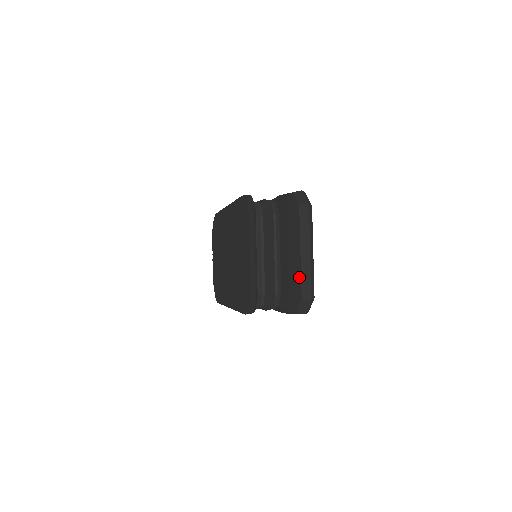
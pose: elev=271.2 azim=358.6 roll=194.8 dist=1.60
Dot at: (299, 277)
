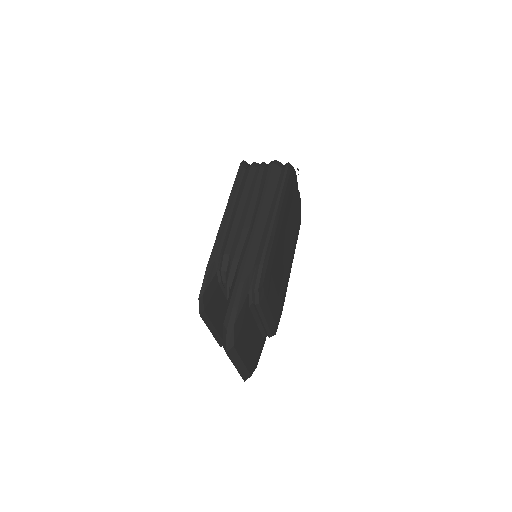
Dot at: occluded
